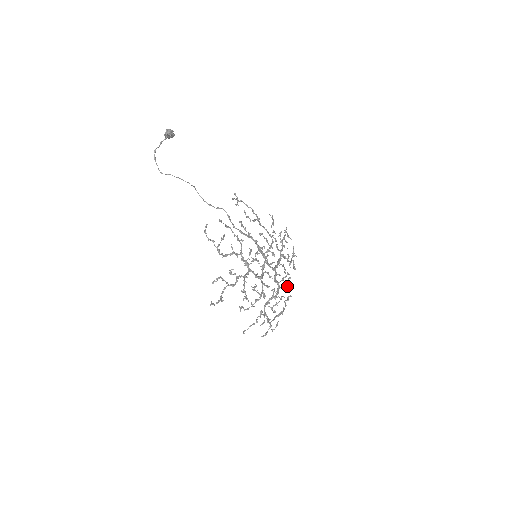
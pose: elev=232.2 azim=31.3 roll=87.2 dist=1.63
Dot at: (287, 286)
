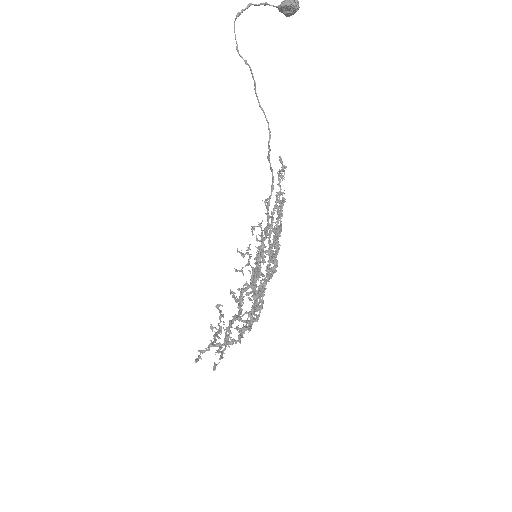
Dot at: occluded
